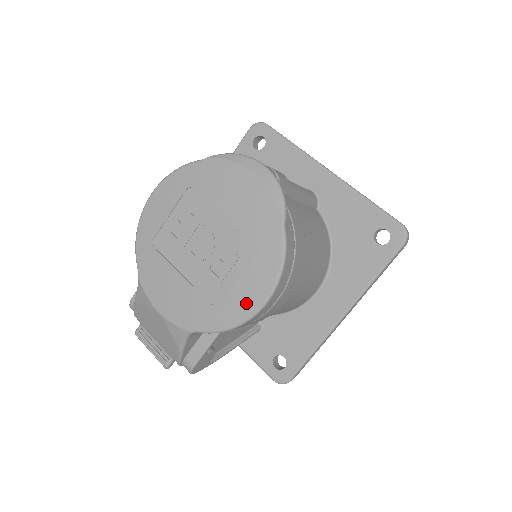
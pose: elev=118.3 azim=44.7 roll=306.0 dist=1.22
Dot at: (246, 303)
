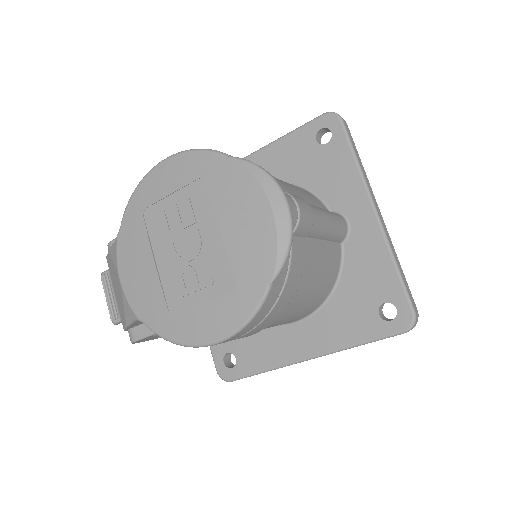
Dot at: (198, 331)
